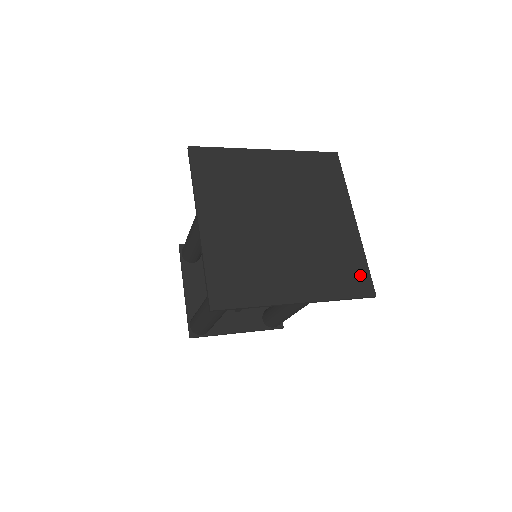
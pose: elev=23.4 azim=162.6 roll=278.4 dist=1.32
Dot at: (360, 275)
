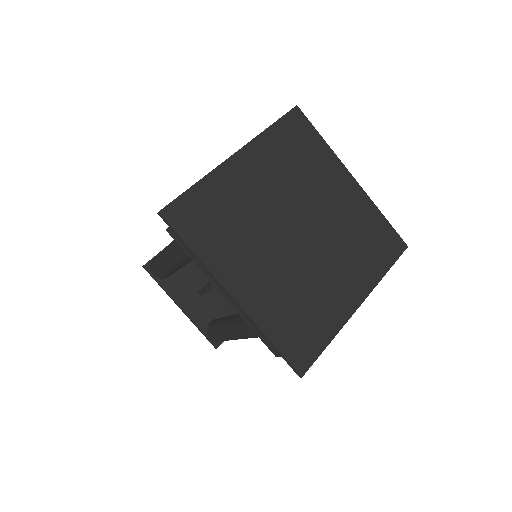
Dot at: (310, 345)
